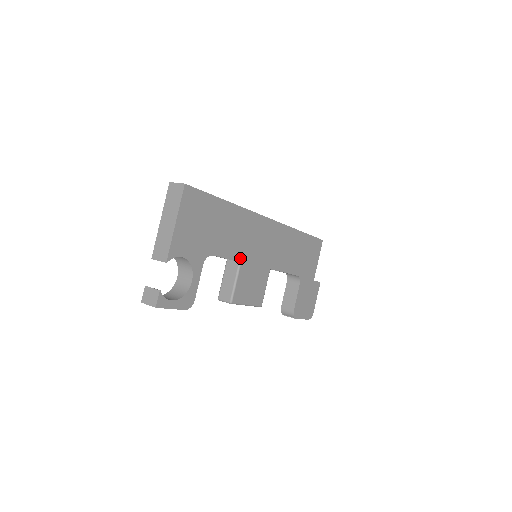
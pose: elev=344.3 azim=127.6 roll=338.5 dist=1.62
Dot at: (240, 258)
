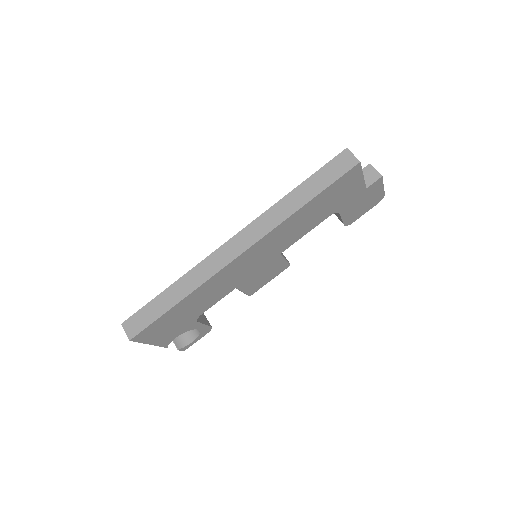
Dot at: (232, 288)
